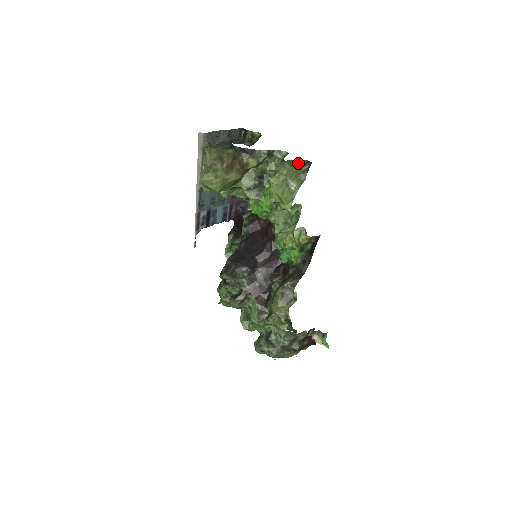
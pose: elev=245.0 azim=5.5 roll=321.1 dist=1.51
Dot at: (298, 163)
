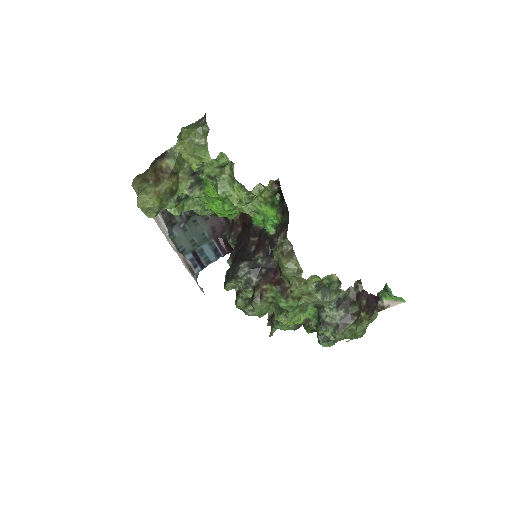
Dot at: (196, 124)
